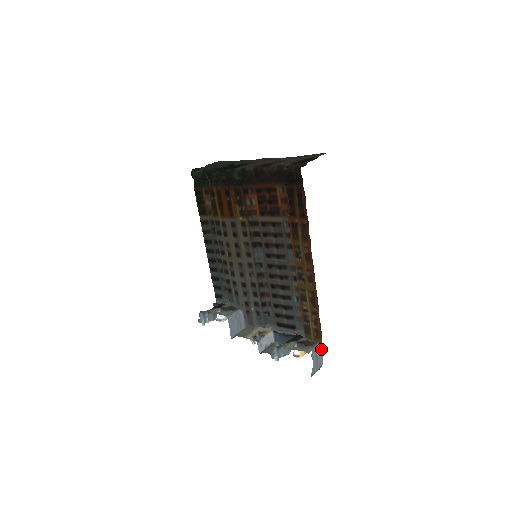
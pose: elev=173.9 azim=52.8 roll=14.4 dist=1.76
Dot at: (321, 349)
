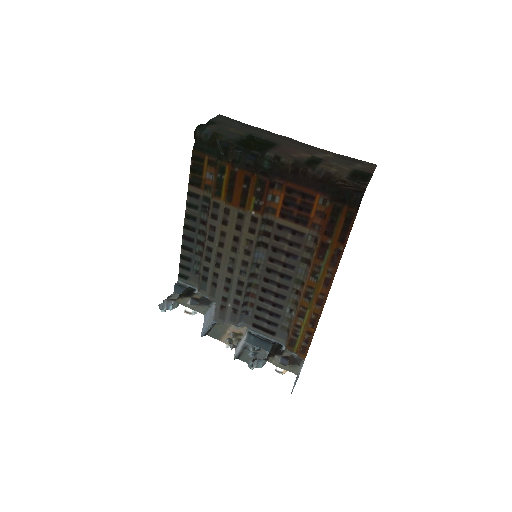
Dot at: occluded
